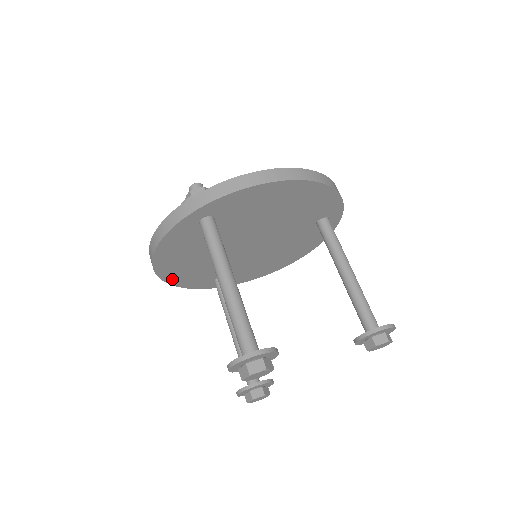
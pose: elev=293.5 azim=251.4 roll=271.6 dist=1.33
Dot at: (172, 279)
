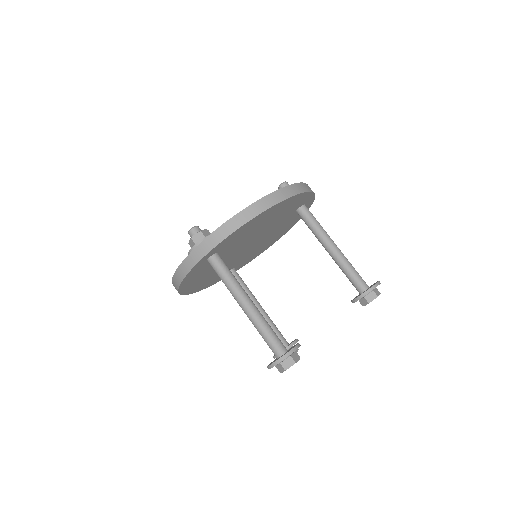
Dot at: (195, 290)
